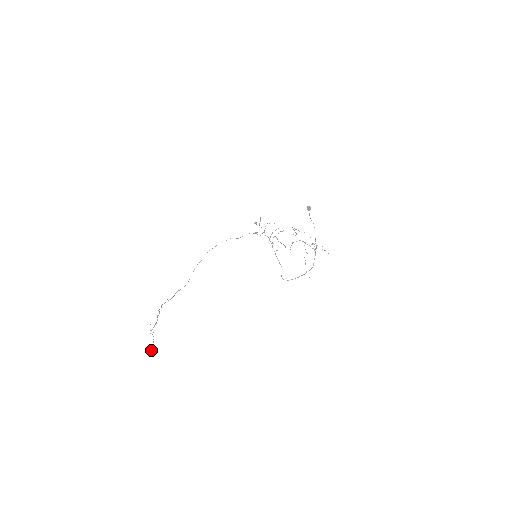
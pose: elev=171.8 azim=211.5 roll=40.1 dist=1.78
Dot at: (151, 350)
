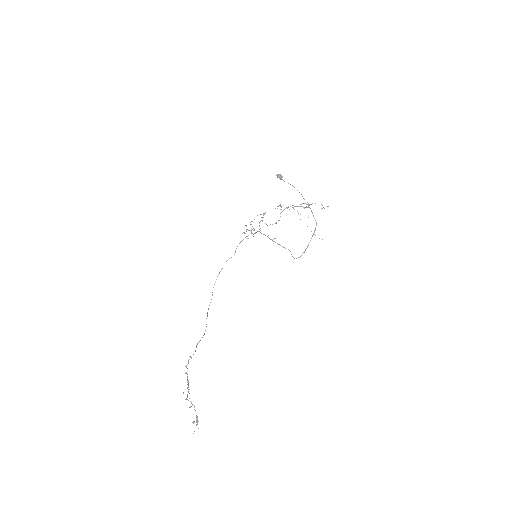
Dot at: (197, 421)
